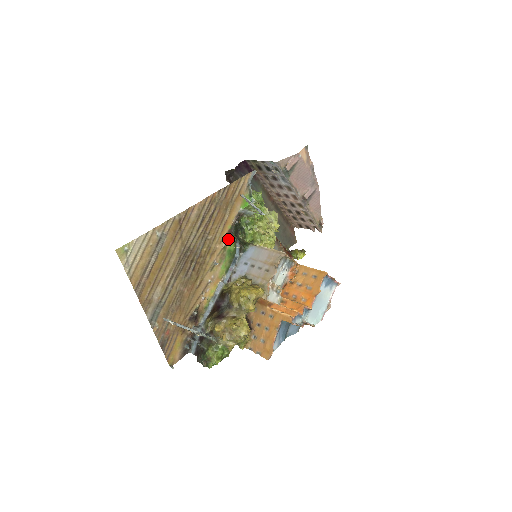
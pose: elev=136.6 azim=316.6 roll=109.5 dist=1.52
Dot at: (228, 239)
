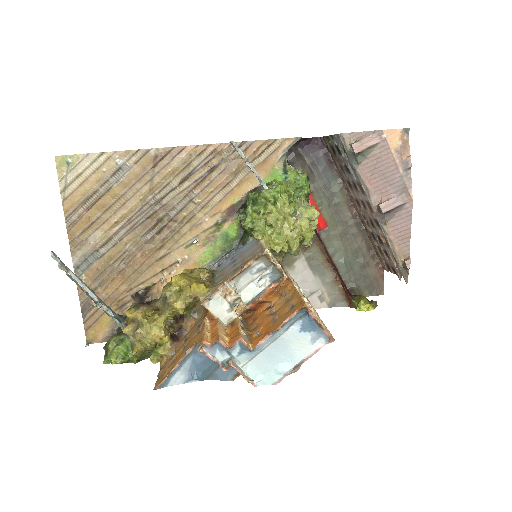
Dot at: (228, 217)
